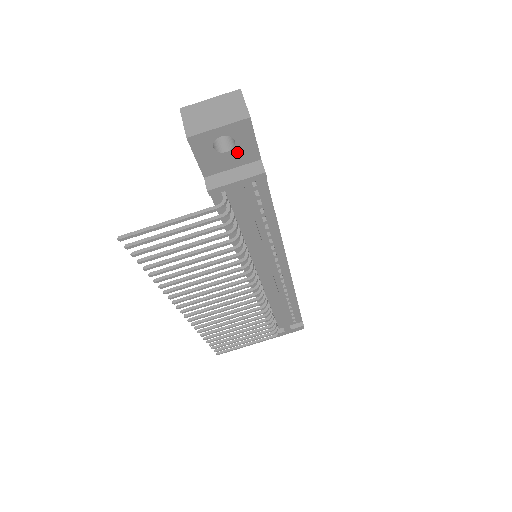
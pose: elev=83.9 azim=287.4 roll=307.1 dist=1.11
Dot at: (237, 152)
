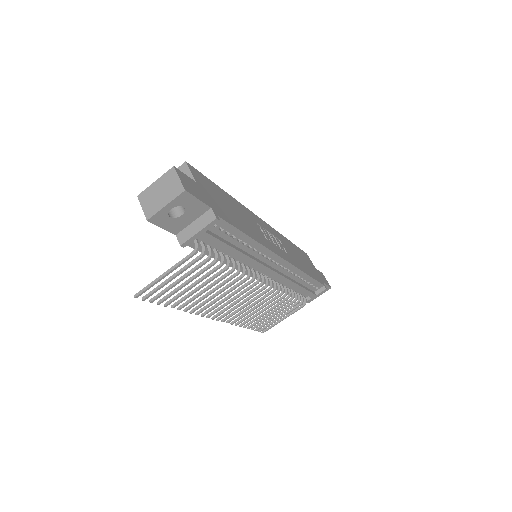
Dot at: (190, 212)
